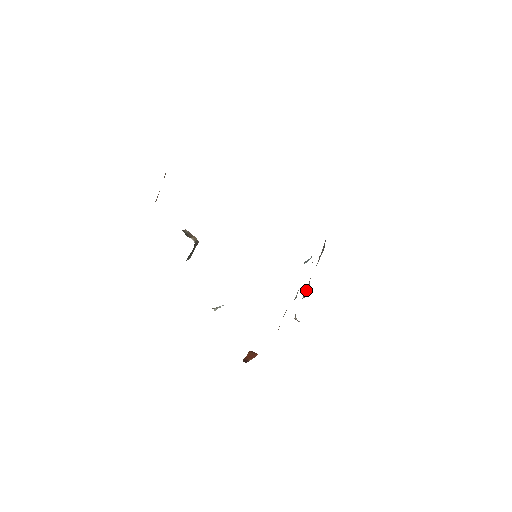
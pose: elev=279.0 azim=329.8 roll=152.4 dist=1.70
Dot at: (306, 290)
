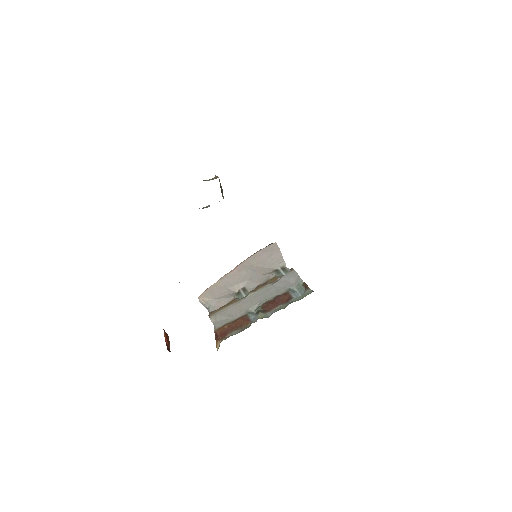
Dot at: (232, 282)
